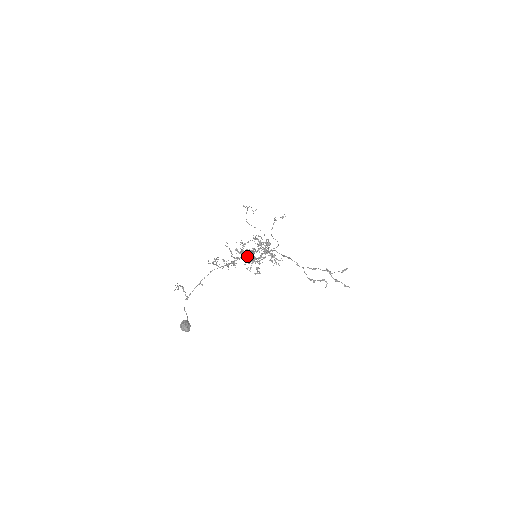
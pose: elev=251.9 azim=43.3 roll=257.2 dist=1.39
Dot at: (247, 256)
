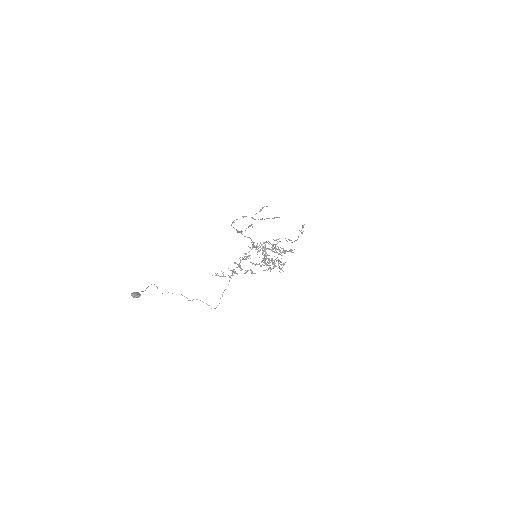
Dot at: (242, 258)
